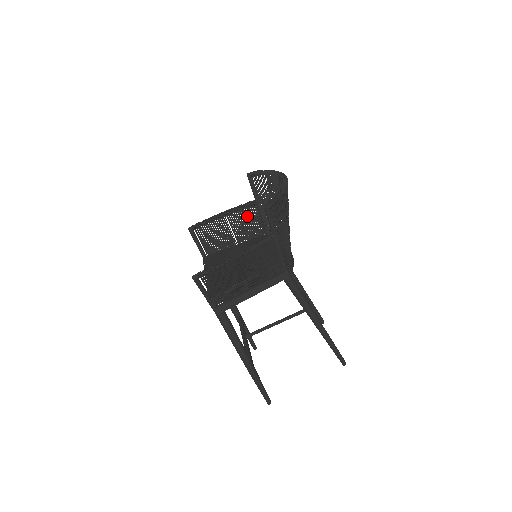
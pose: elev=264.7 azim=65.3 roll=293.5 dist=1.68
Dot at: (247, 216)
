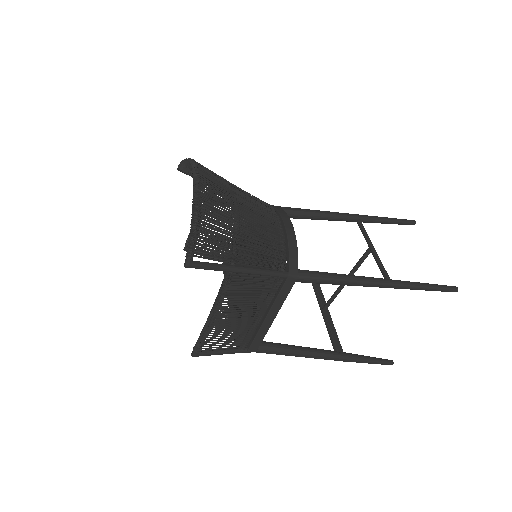
Dot at: occluded
